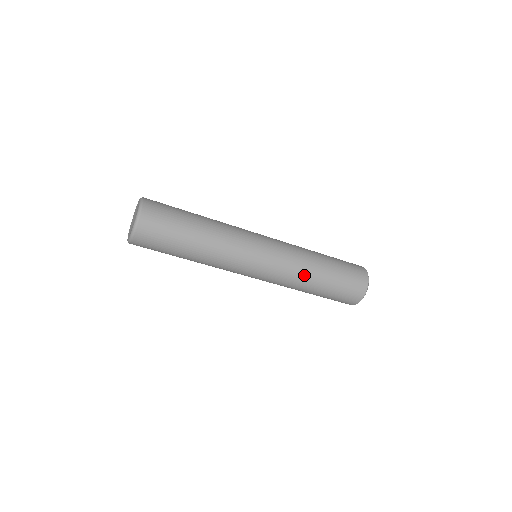
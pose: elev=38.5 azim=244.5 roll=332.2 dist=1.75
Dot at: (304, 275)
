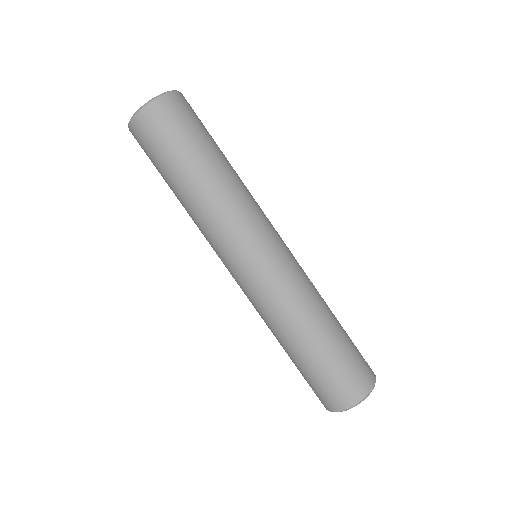
Dot at: (311, 304)
